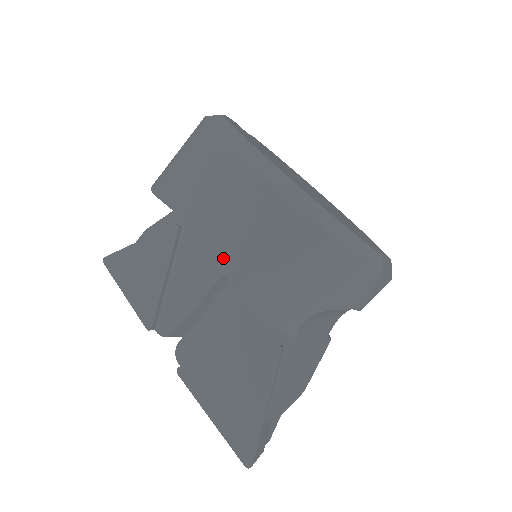
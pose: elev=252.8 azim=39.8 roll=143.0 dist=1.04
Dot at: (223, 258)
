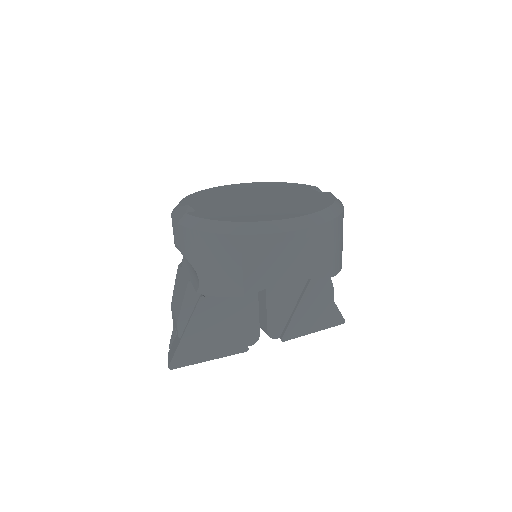
Dot at: (314, 274)
